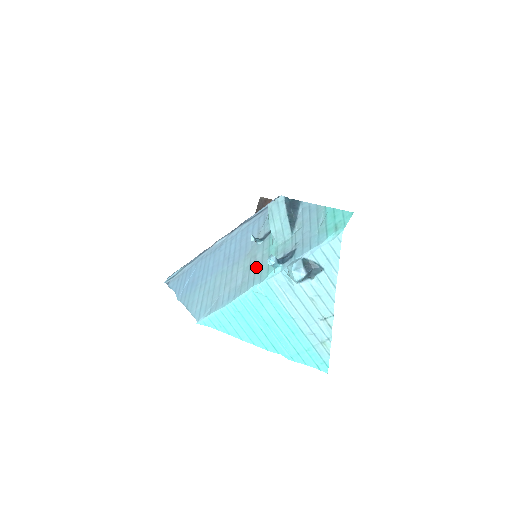
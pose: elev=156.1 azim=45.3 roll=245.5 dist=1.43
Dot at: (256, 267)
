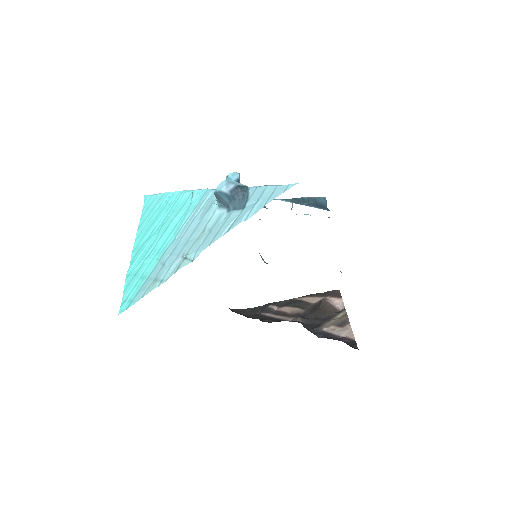
Dot at: occluded
